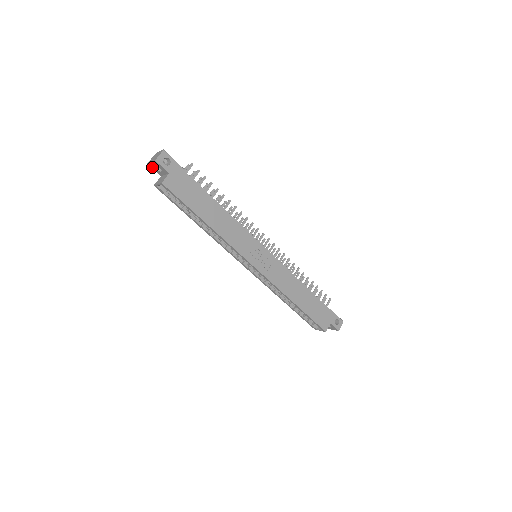
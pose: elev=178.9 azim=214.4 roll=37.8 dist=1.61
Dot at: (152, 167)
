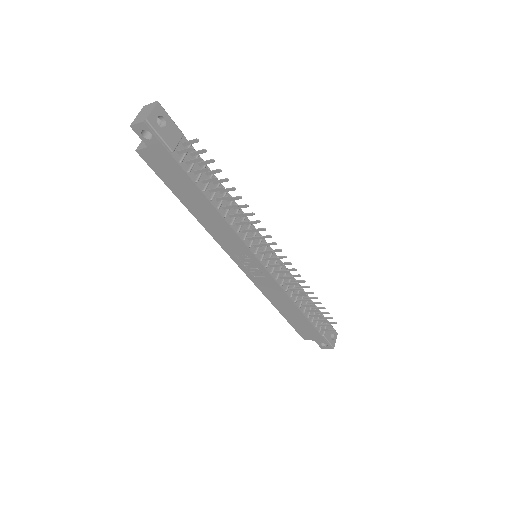
Dot at: occluded
